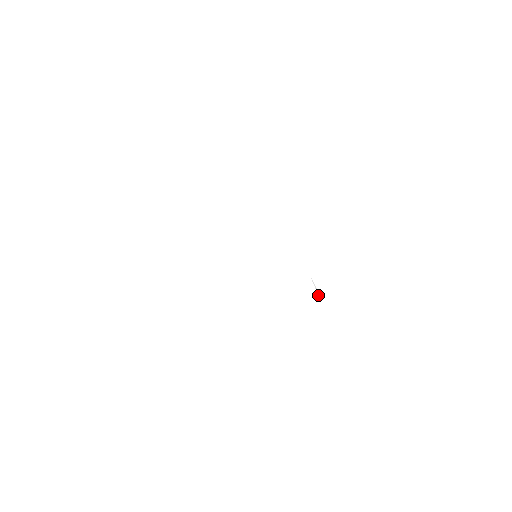
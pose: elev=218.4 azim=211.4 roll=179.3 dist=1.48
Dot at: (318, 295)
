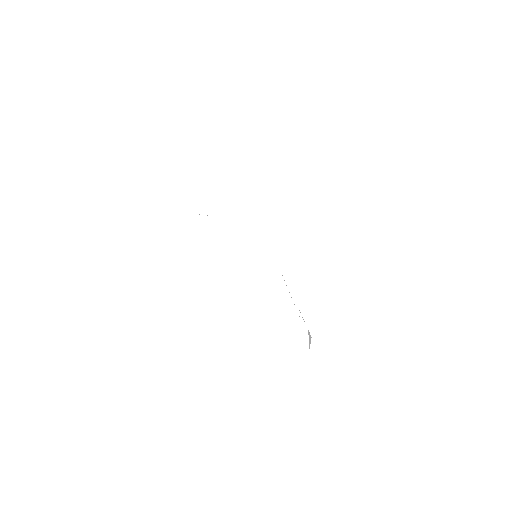
Dot at: (309, 341)
